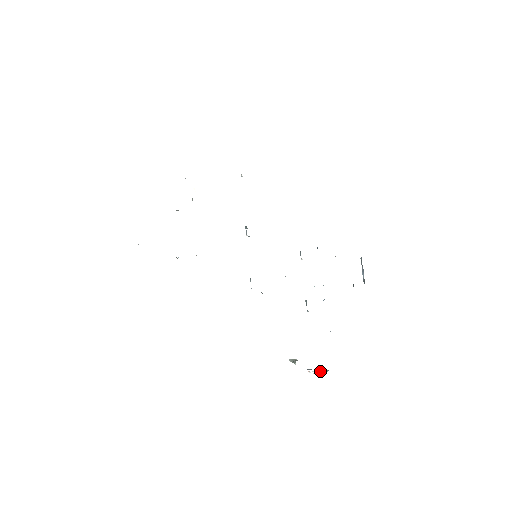
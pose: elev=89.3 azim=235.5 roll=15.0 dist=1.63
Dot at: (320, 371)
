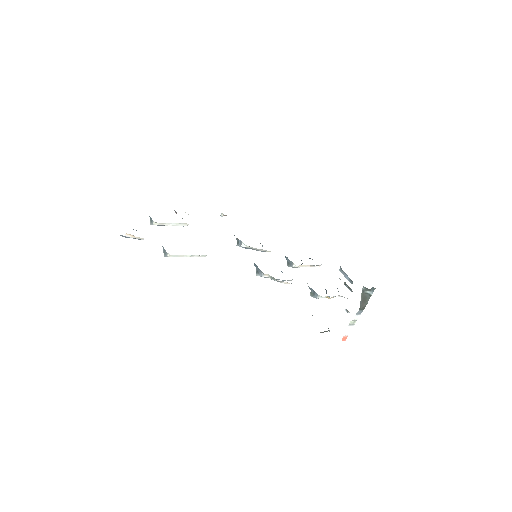
Dot at: (365, 296)
